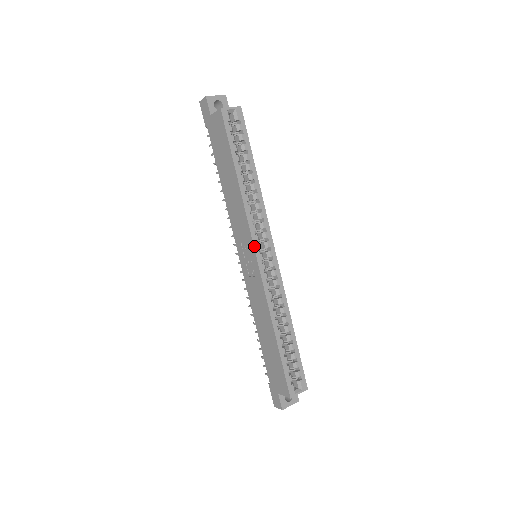
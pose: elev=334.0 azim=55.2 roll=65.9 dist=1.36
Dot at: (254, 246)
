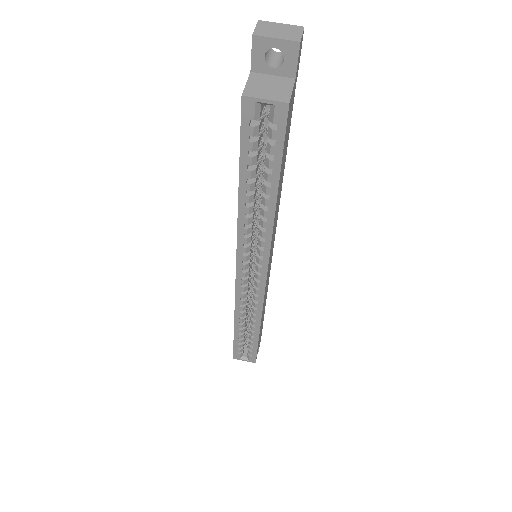
Dot at: (237, 264)
